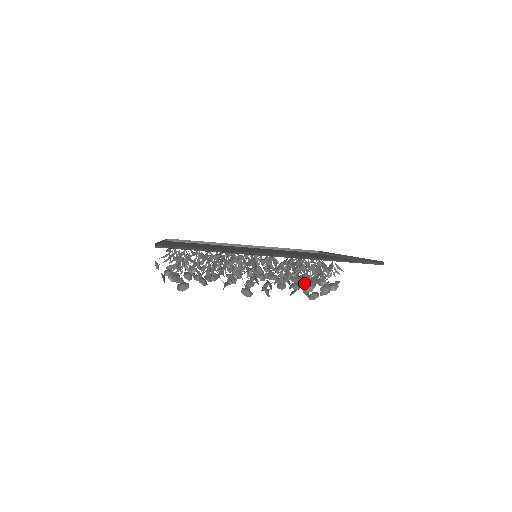
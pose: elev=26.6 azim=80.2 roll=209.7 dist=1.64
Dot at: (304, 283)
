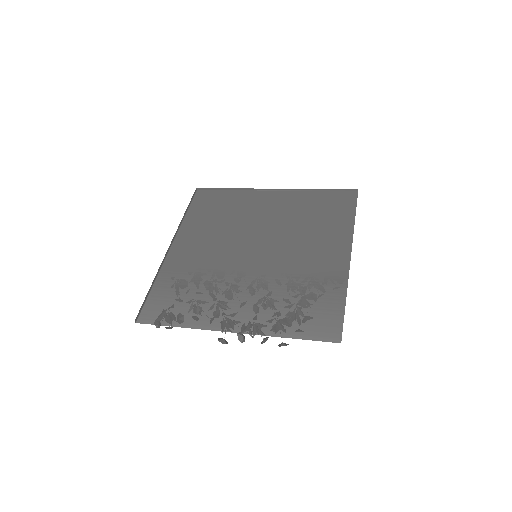
Dot at: occluded
